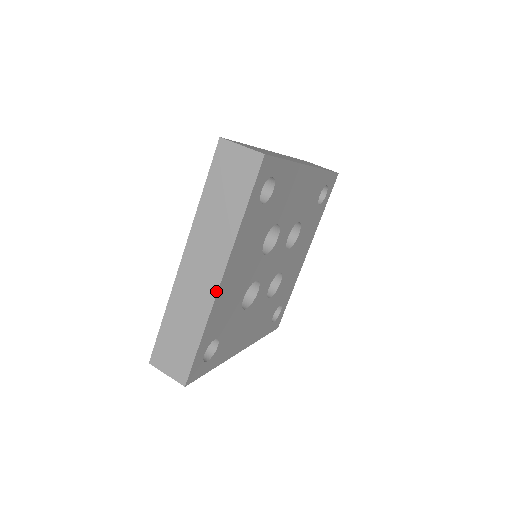
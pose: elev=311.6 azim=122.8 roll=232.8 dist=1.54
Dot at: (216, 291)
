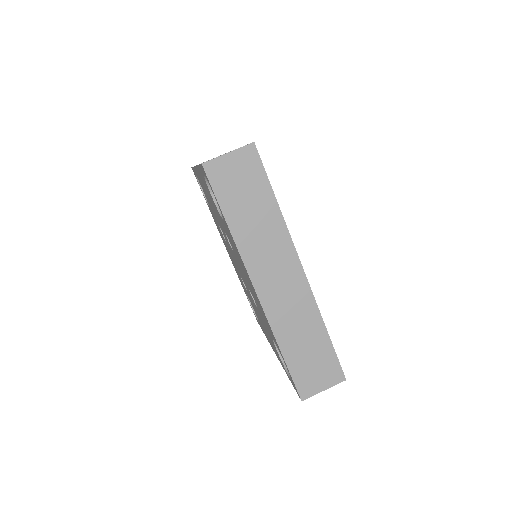
Dot at: (307, 283)
